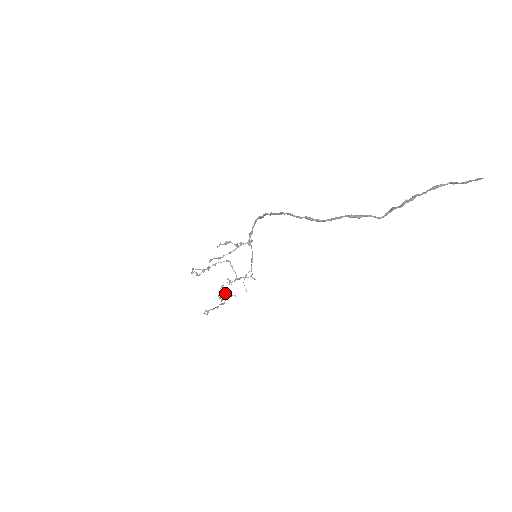
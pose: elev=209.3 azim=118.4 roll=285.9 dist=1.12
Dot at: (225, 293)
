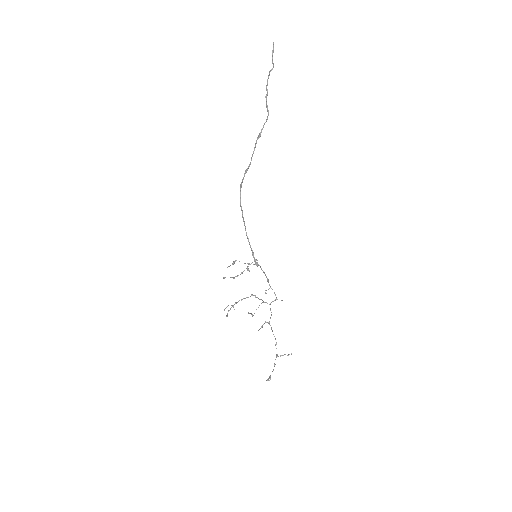
Dot at: occluded
